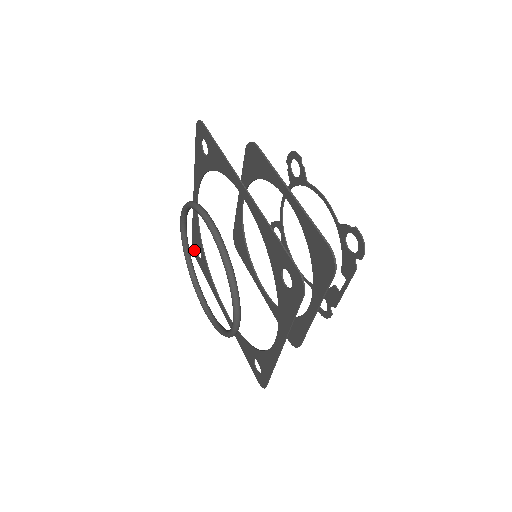
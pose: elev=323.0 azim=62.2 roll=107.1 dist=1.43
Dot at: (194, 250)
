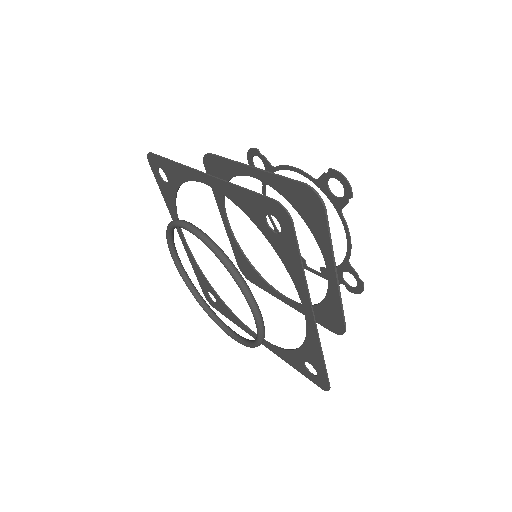
Dot at: (152, 161)
